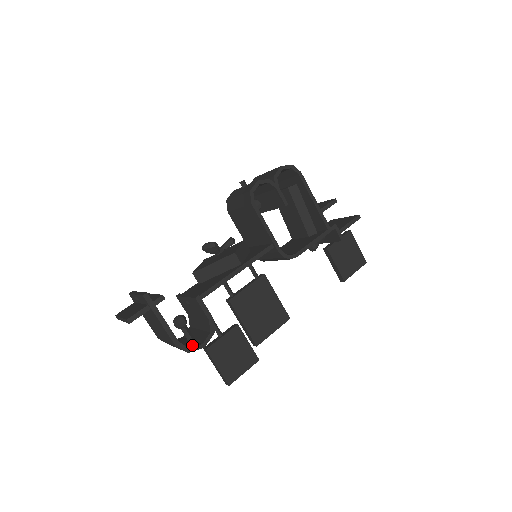
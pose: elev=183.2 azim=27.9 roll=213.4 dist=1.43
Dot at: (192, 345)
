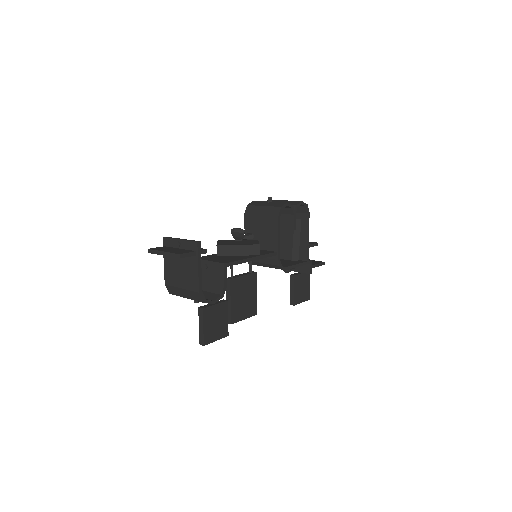
Dot at: occluded
